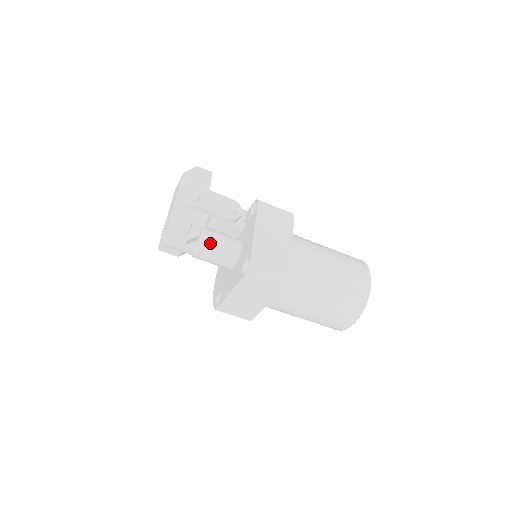
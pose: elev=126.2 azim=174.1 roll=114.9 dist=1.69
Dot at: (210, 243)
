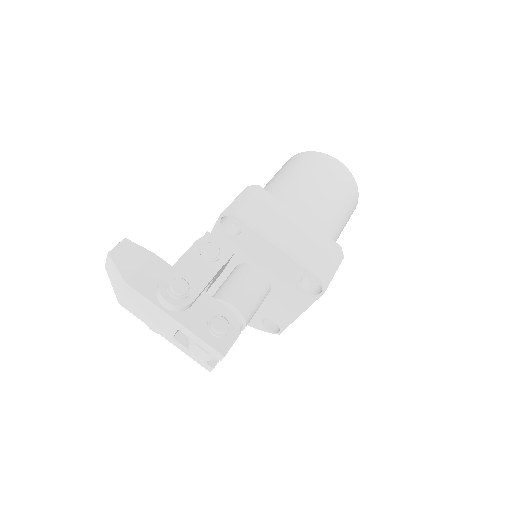
Dot at: (247, 305)
